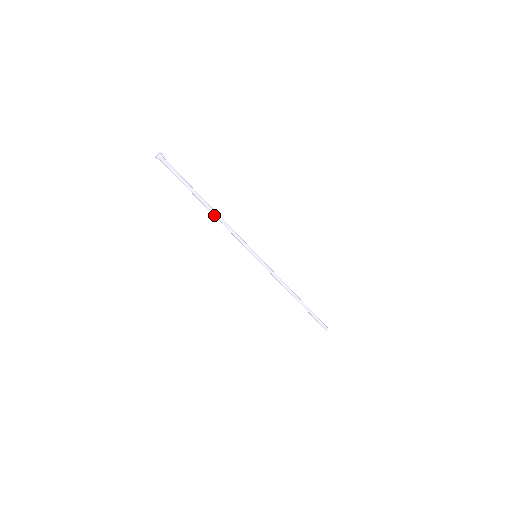
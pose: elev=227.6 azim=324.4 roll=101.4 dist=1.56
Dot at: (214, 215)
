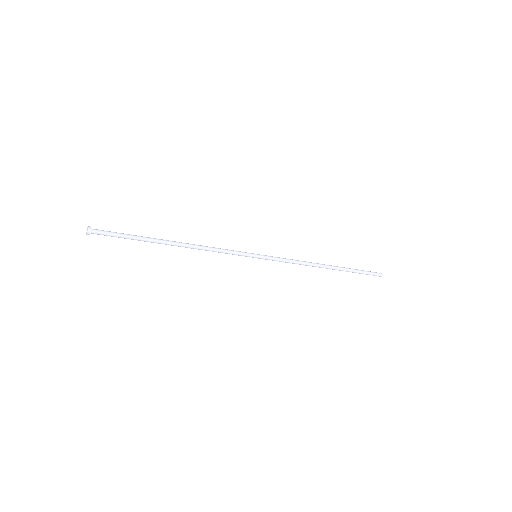
Dot at: (185, 247)
